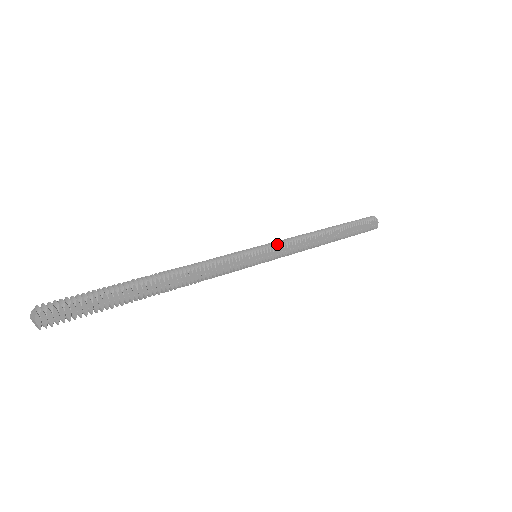
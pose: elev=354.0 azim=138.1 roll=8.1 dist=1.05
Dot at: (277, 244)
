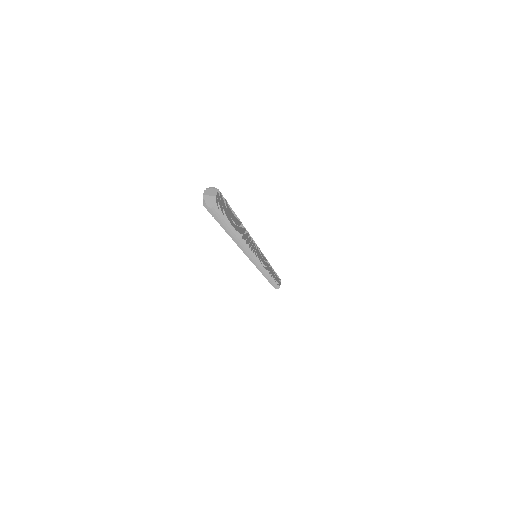
Dot at: (263, 256)
